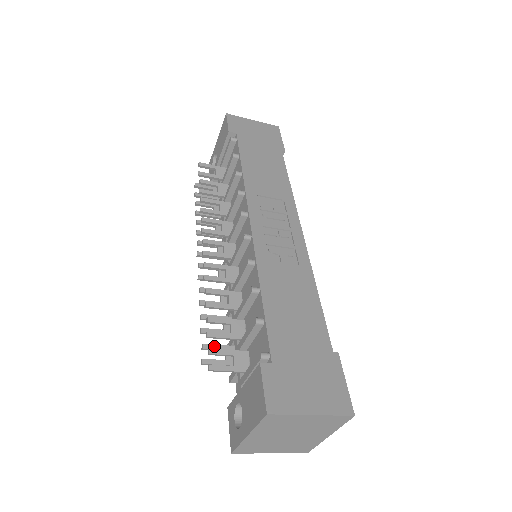
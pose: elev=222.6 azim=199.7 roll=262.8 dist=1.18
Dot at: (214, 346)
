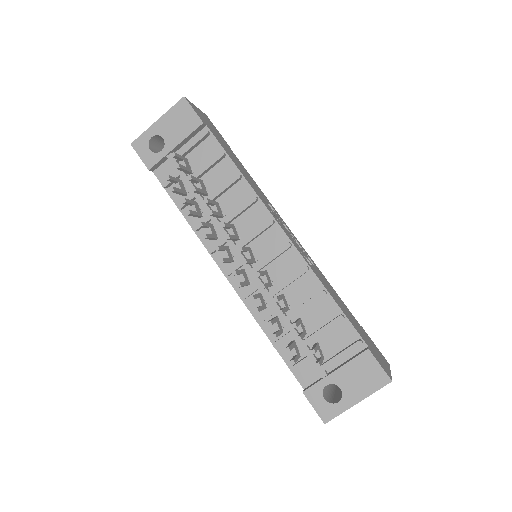
Dot at: (291, 346)
